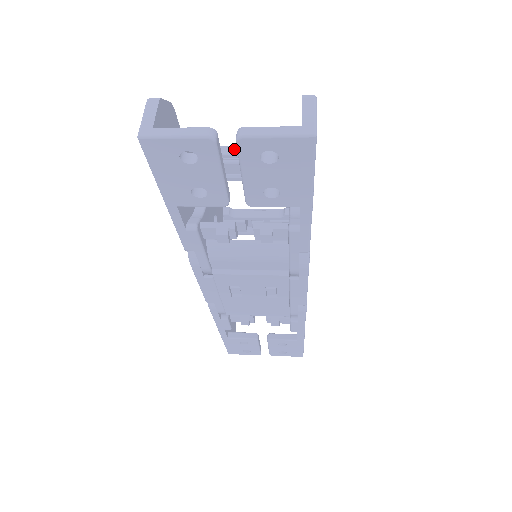
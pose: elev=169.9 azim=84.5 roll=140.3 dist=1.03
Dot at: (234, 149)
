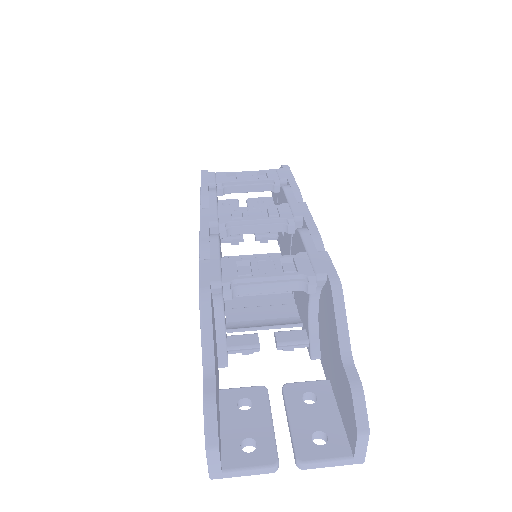
Dot at: (252, 288)
